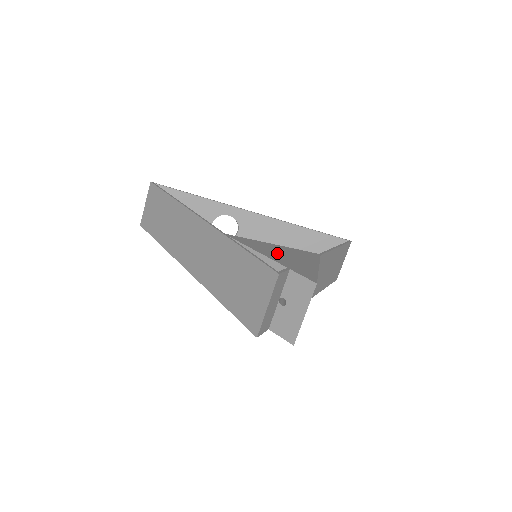
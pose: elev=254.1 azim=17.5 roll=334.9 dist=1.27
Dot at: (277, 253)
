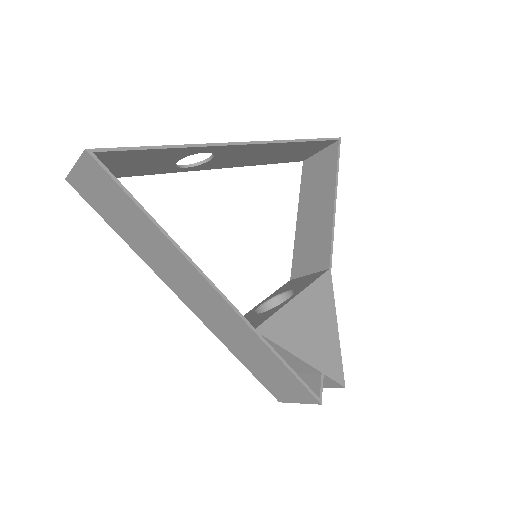
Dot at: (305, 332)
